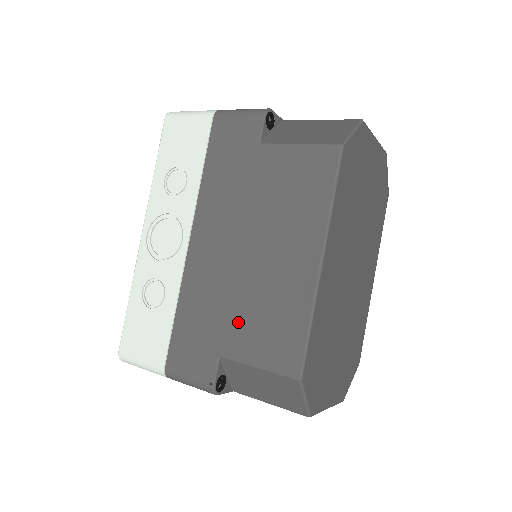
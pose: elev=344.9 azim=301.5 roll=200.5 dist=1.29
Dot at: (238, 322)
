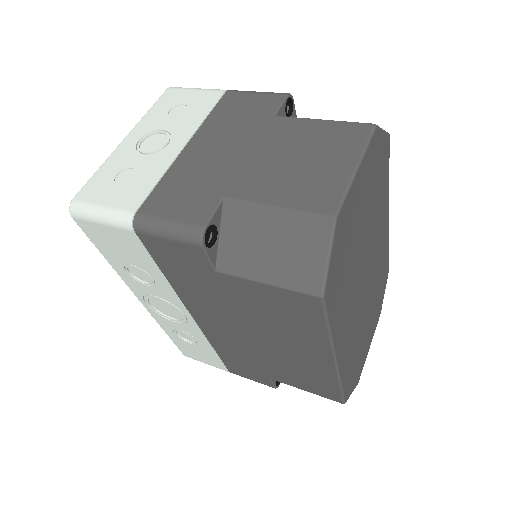
Dot at: (275, 370)
